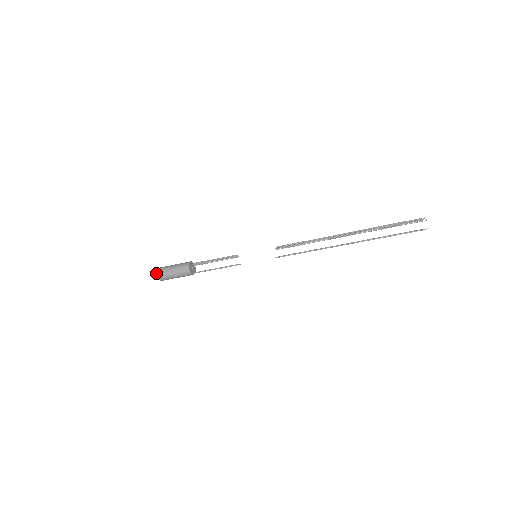
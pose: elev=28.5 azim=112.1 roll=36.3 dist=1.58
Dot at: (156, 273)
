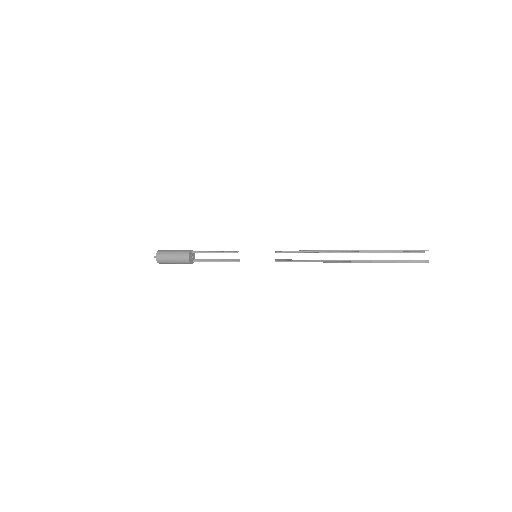
Dot at: occluded
